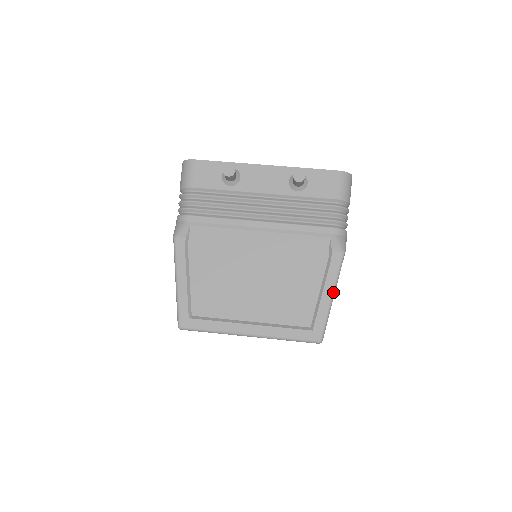
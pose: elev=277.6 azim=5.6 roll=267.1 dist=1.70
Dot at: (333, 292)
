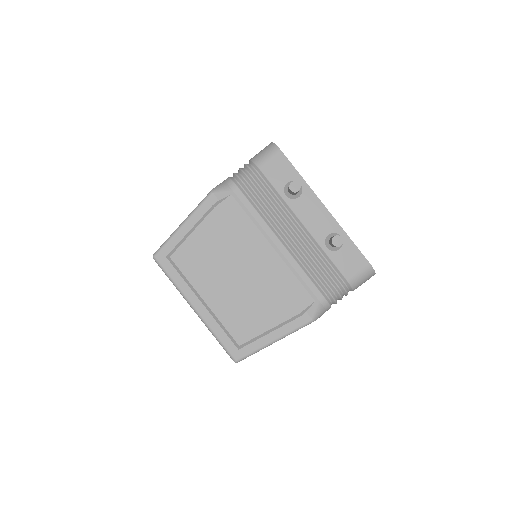
Dot at: (278, 339)
